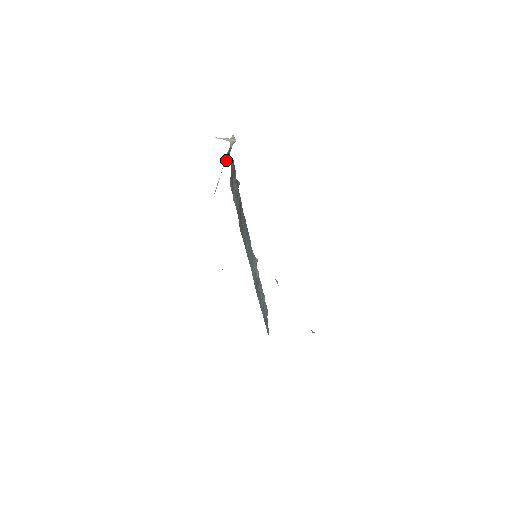
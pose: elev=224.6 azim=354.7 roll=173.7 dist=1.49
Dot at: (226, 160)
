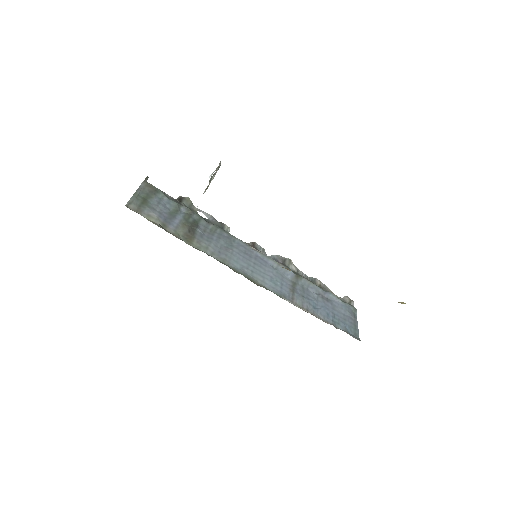
Dot at: (207, 188)
